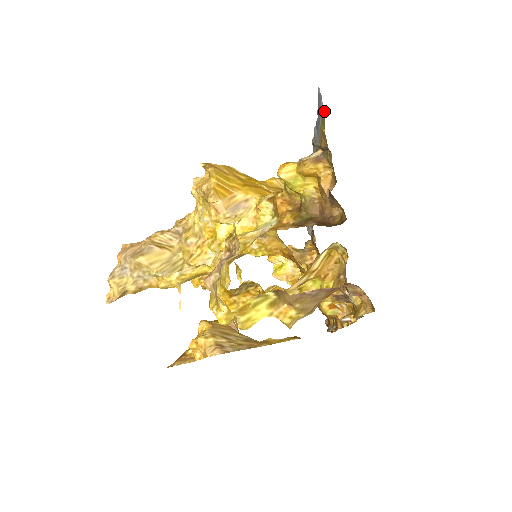
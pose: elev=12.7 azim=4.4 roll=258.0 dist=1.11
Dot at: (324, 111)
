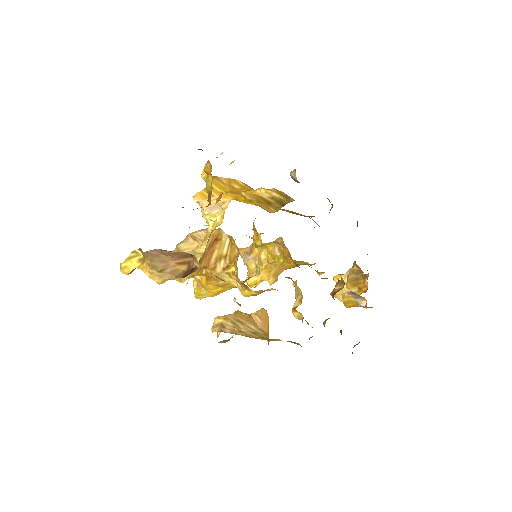
Dot at: occluded
